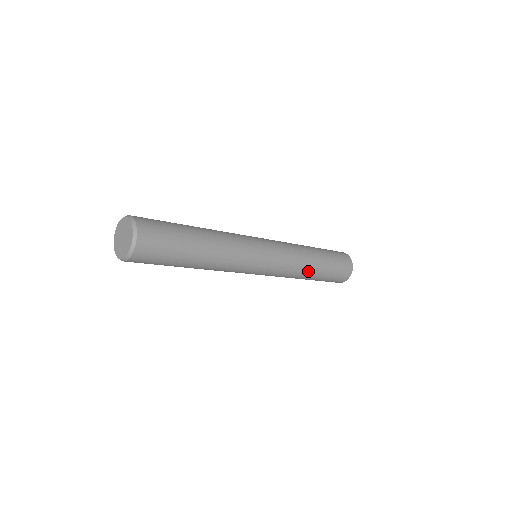
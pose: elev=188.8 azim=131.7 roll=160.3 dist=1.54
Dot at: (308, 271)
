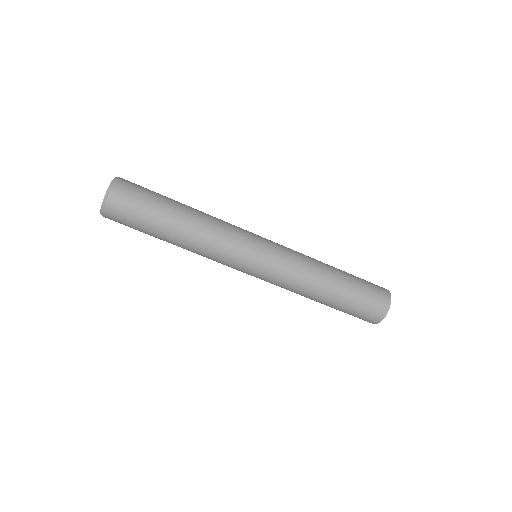
Dot at: (320, 284)
